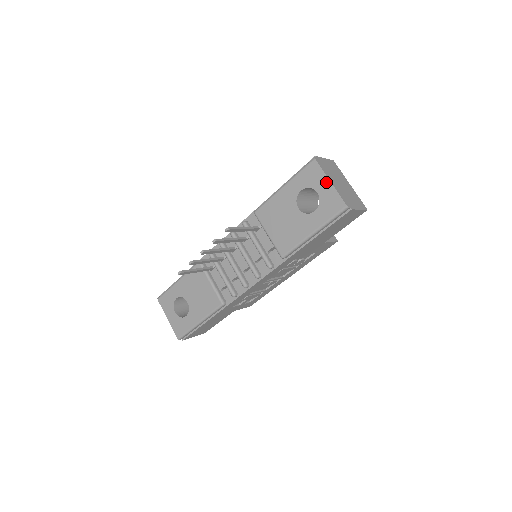
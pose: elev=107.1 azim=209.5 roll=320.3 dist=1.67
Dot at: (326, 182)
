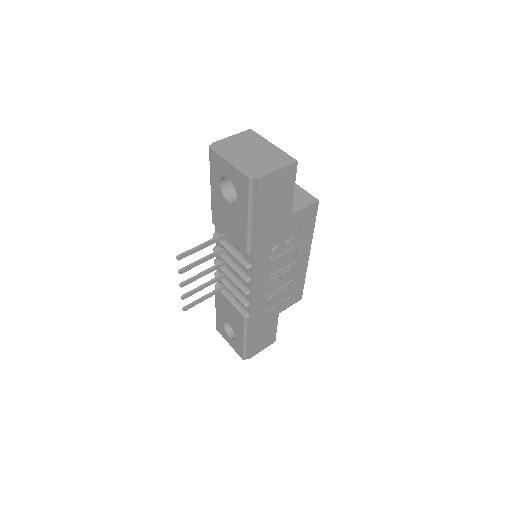
Dot at: (226, 165)
